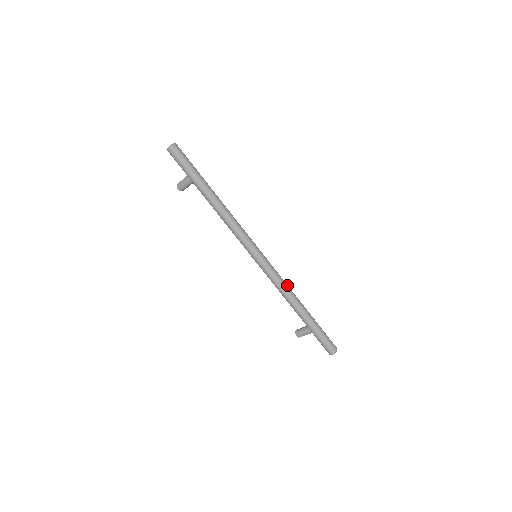
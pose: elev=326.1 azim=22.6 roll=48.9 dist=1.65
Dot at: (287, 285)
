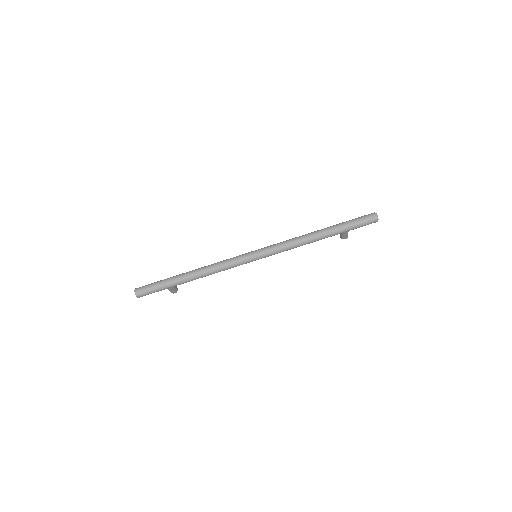
Dot at: (294, 240)
